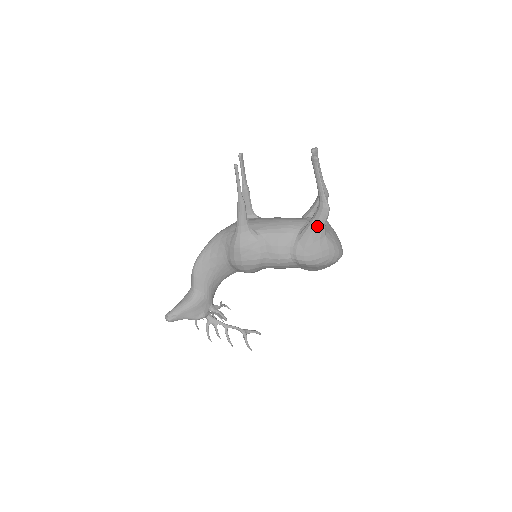
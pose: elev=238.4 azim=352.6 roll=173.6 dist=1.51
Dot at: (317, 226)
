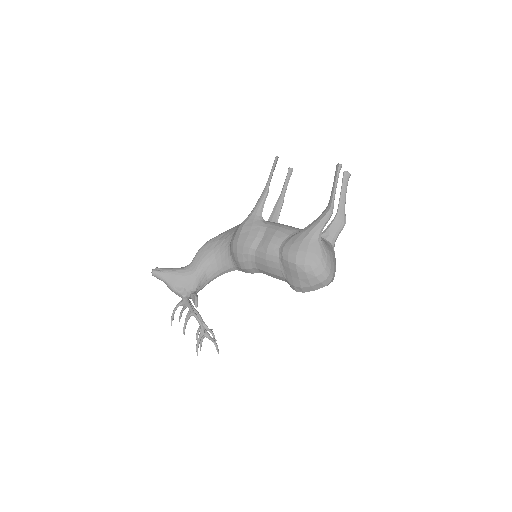
Dot at: (314, 225)
